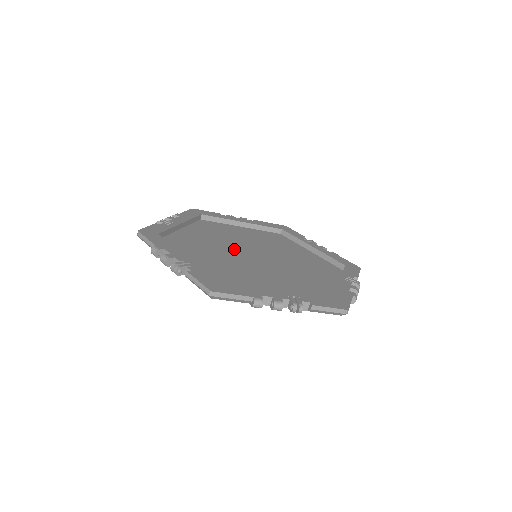
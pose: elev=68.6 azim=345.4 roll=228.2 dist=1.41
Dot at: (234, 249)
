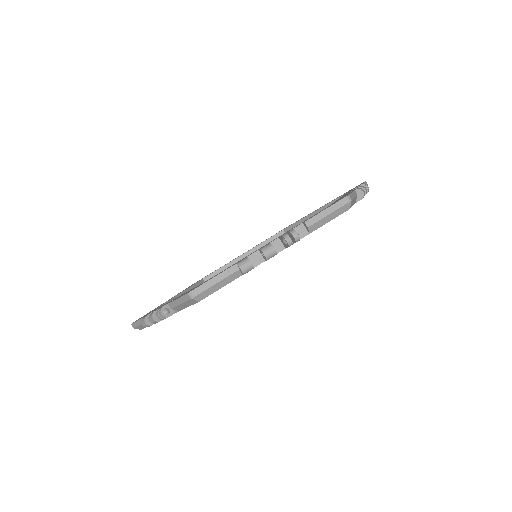
Dot at: occluded
